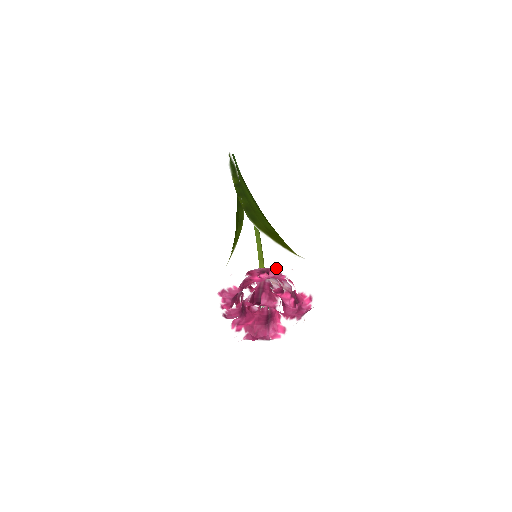
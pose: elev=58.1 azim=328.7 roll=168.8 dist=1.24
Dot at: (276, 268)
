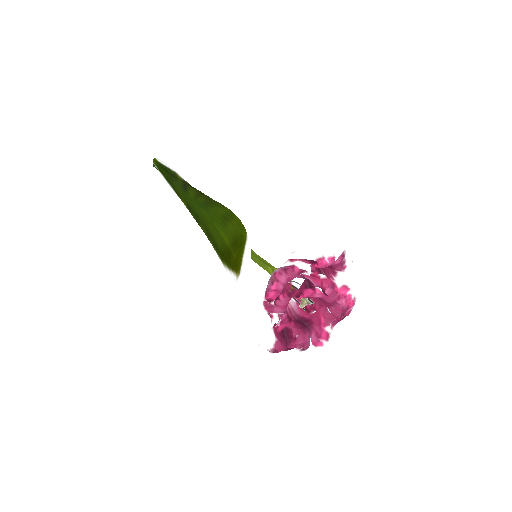
Dot at: (344, 253)
